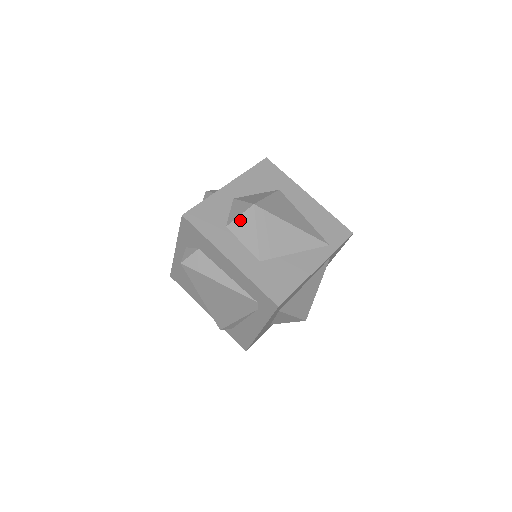
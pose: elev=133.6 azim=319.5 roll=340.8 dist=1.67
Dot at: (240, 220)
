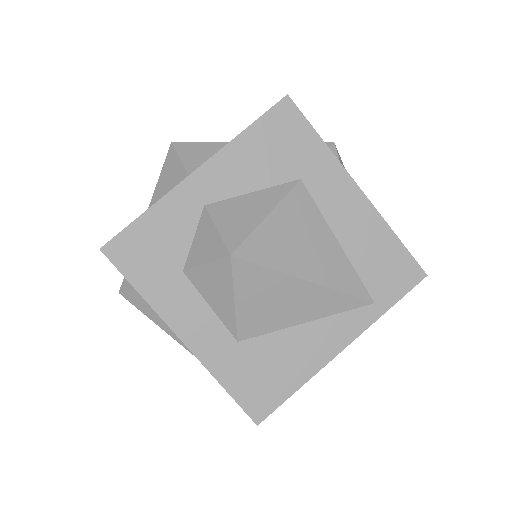
Dot at: (206, 271)
